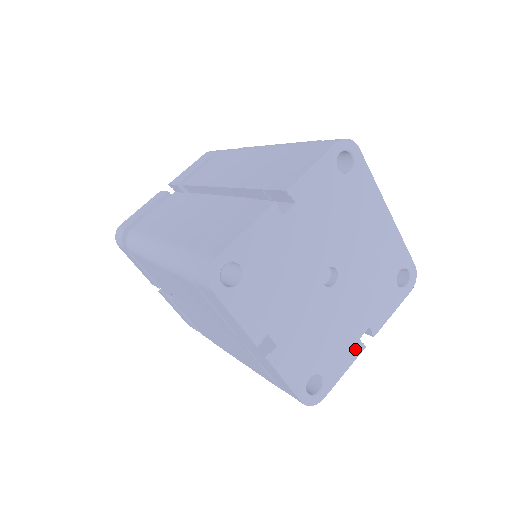
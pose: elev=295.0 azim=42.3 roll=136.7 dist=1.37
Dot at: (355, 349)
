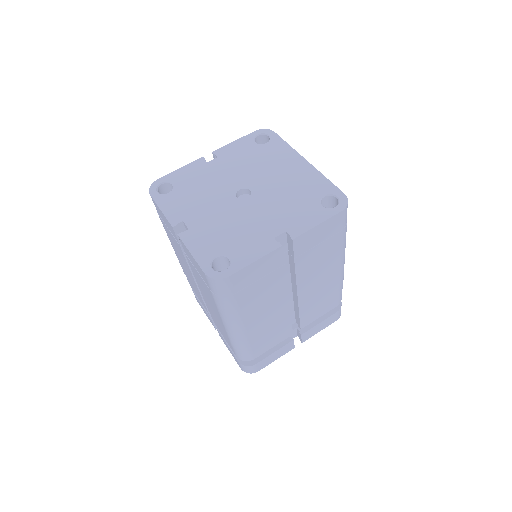
Dot at: (269, 245)
